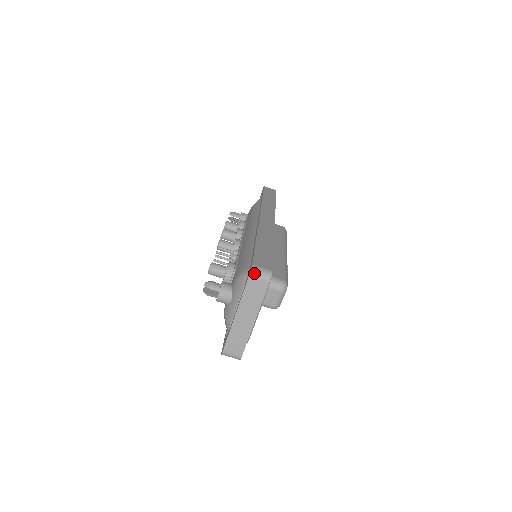
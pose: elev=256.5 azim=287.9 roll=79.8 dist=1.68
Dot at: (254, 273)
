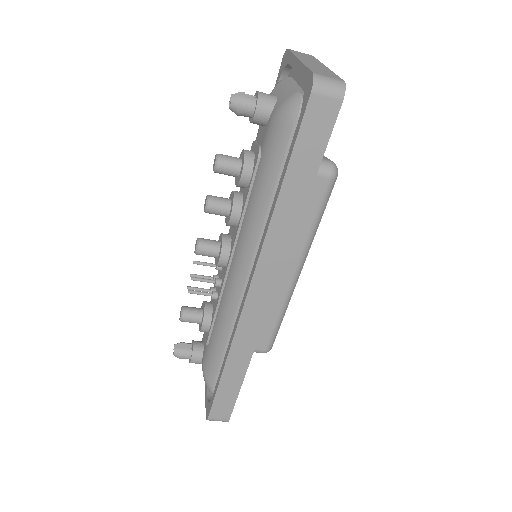
Dot at: (210, 420)
